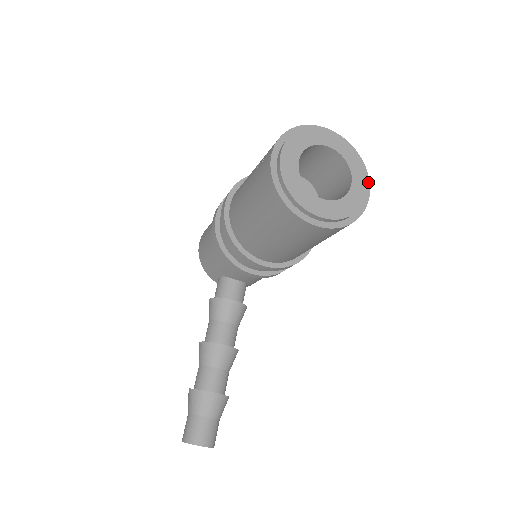
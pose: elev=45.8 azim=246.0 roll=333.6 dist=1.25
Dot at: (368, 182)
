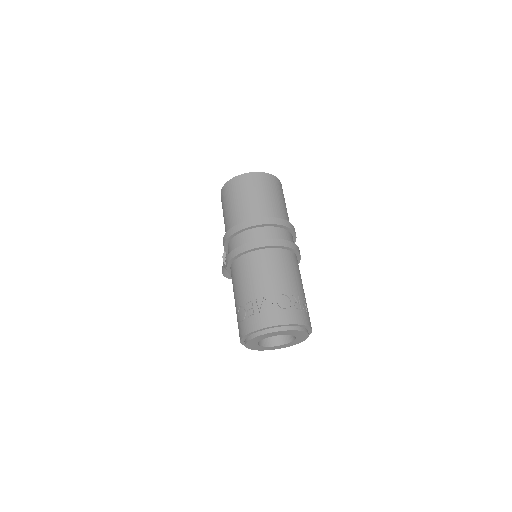
Dot at: (311, 331)
